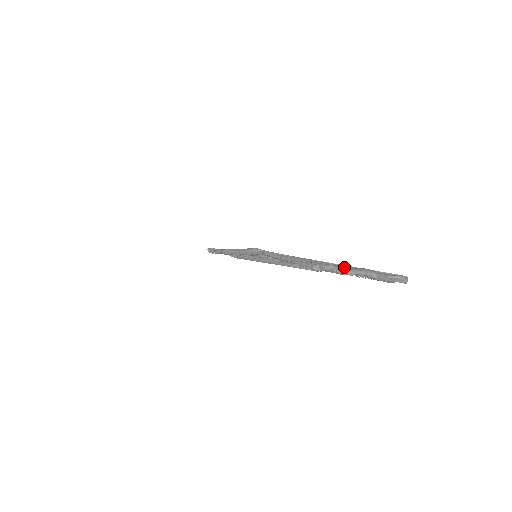
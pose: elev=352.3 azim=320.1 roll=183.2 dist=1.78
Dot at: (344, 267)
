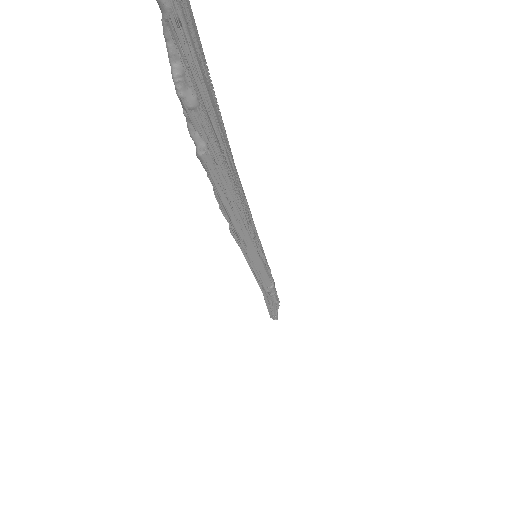
Dot at: occluded
